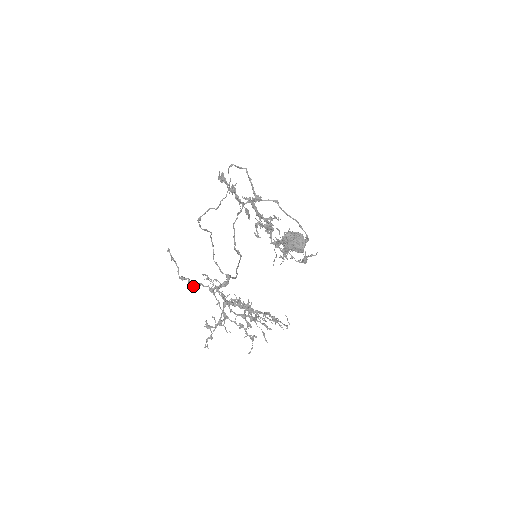
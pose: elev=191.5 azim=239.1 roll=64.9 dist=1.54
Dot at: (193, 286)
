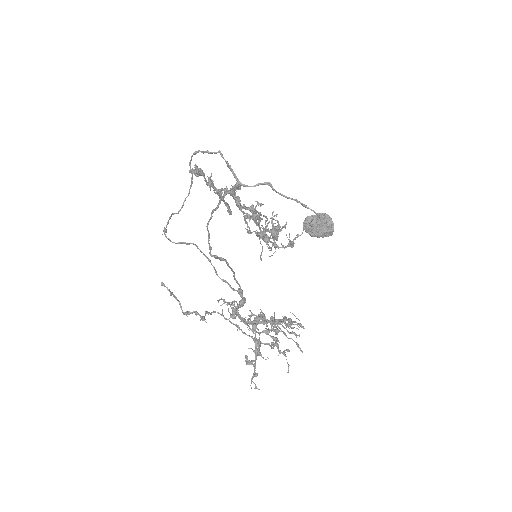
Dot at: (203, 318)
